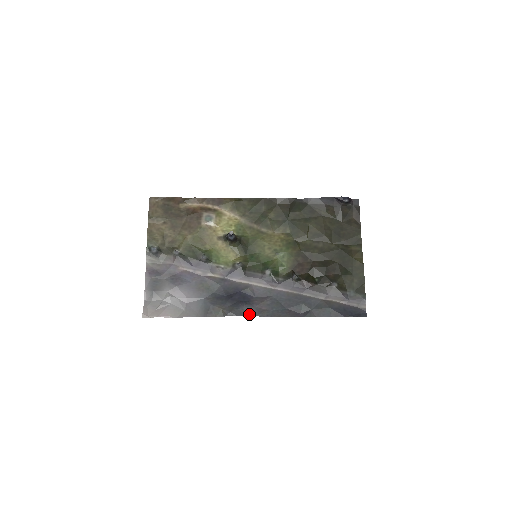
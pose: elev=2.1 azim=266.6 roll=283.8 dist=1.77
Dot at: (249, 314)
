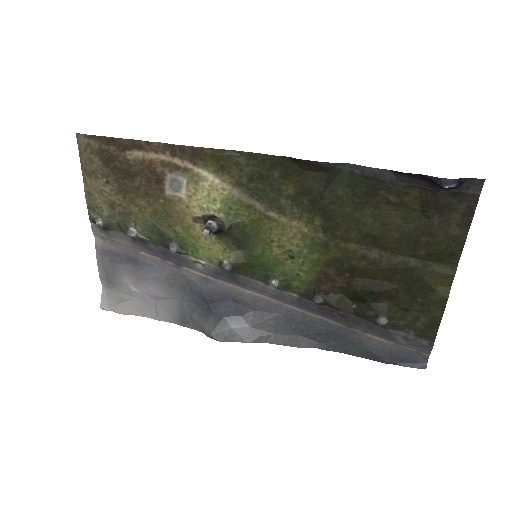
Dot at: (238, 339)
